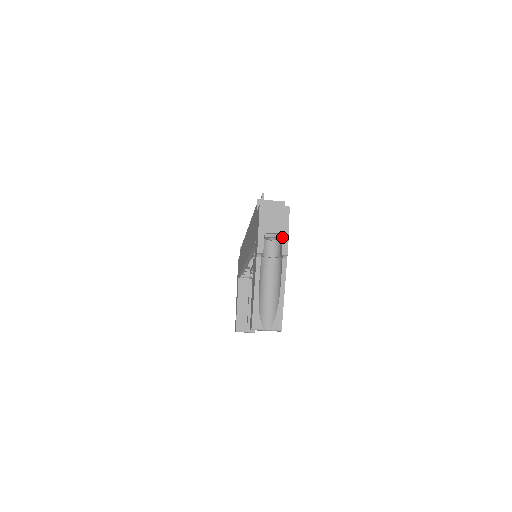
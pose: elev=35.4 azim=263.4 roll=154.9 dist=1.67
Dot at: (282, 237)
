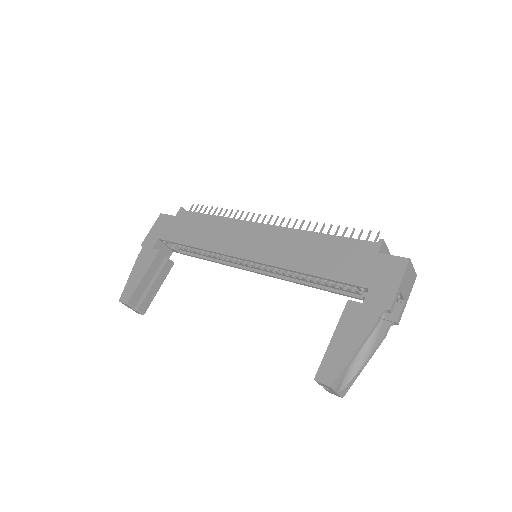
Dot at: (402, 304)
